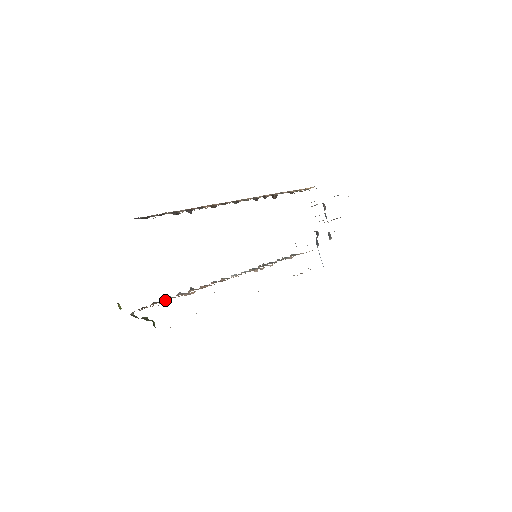
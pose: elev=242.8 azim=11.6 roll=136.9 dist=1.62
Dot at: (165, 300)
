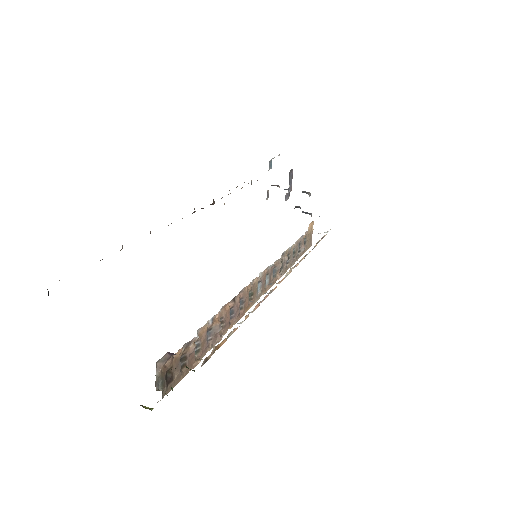
Dot at: (197, 358)
